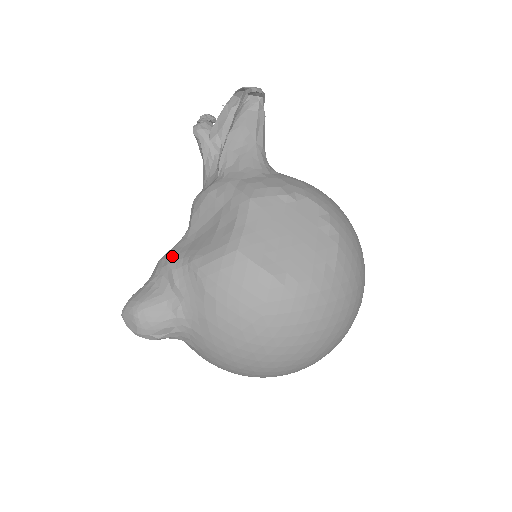
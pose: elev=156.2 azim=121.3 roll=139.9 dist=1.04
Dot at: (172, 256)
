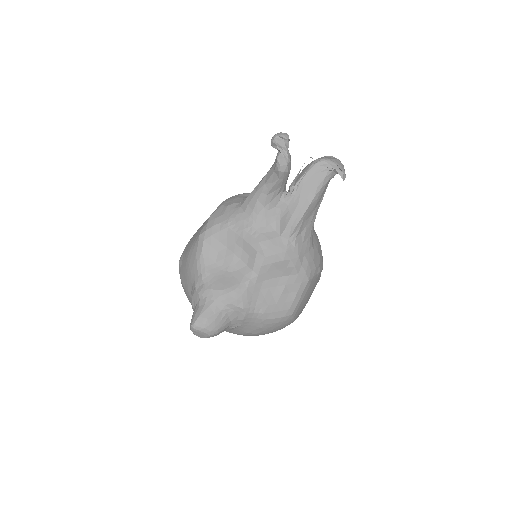
Dot at: (247, 302)
